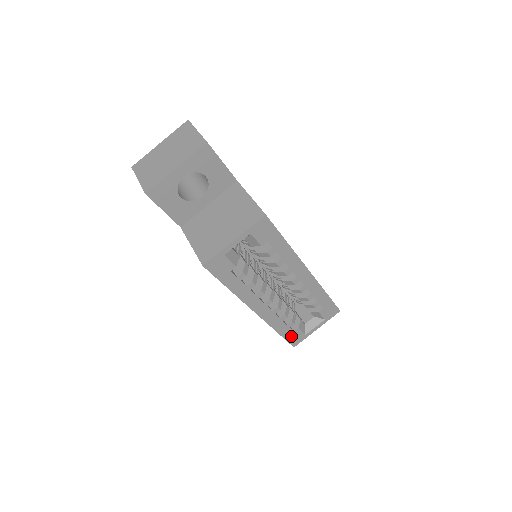
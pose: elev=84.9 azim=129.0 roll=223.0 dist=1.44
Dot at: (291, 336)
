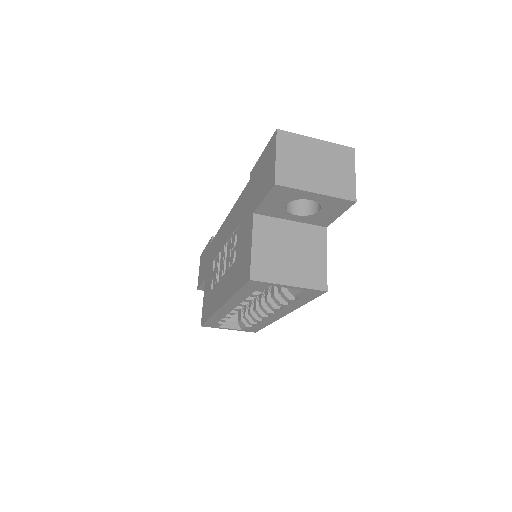
Dot at: (211, 323)
